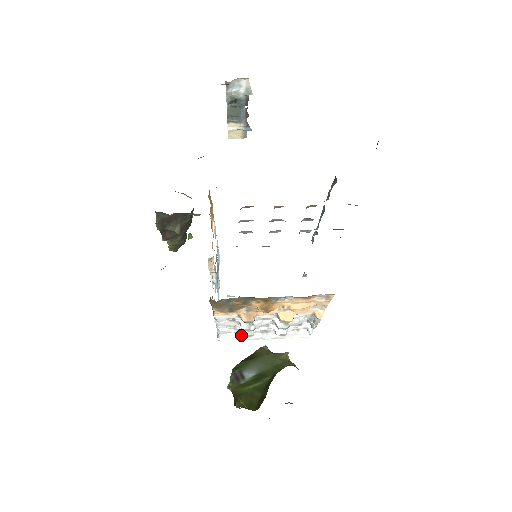
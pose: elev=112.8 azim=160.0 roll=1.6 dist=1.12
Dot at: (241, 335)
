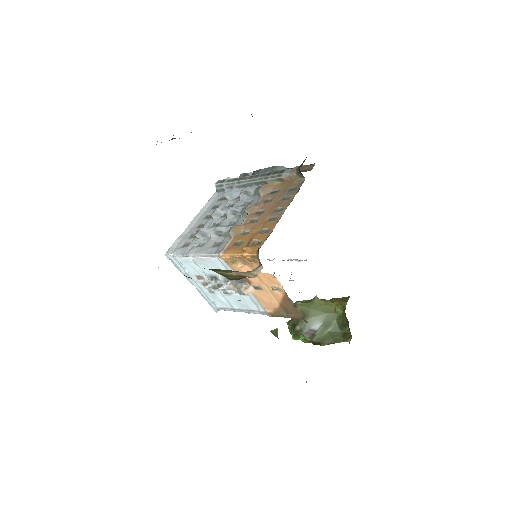
Dot at: occluded
